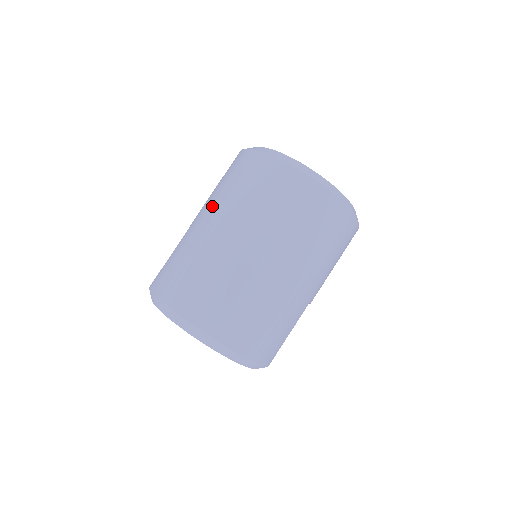
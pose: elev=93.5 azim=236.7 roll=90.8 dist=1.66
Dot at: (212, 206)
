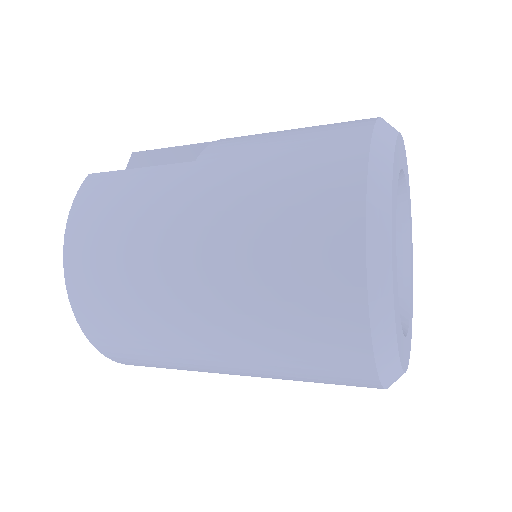
Dot at: (227, 190)
